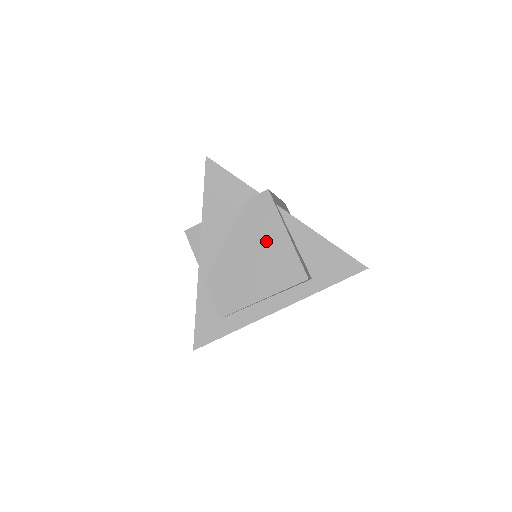
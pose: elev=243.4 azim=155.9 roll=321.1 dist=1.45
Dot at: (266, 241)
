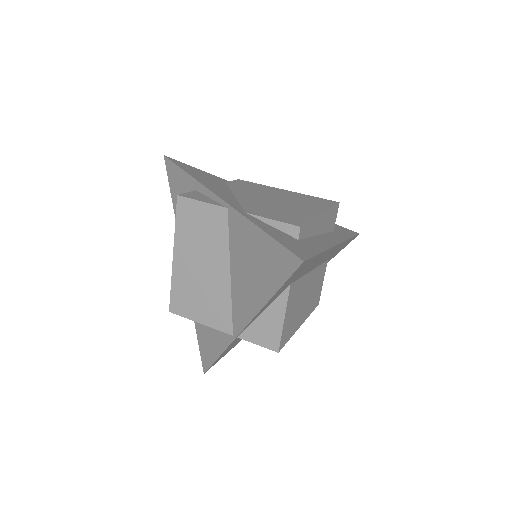
Dot at: (274, 193)
